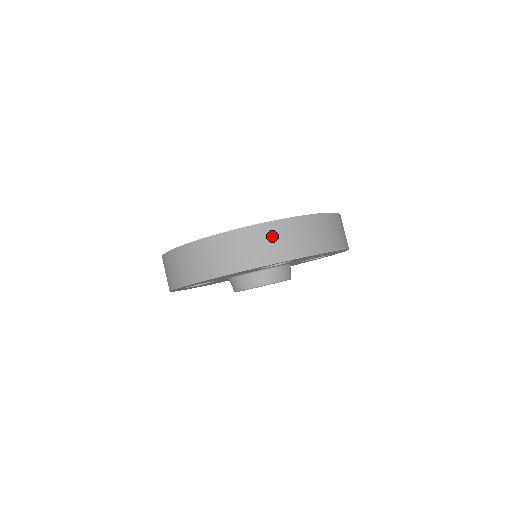
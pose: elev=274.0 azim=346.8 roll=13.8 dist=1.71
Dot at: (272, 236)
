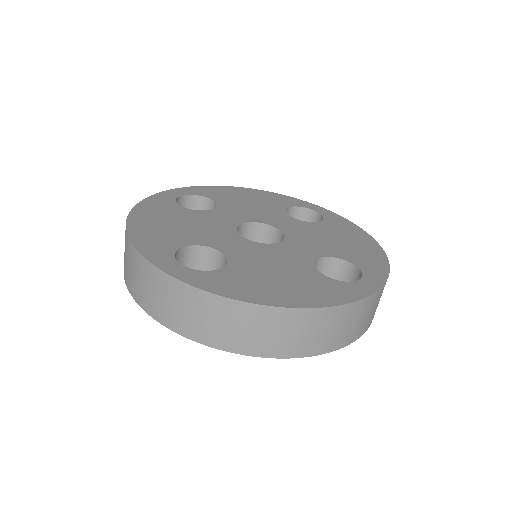
Dot at: (155, 286)
